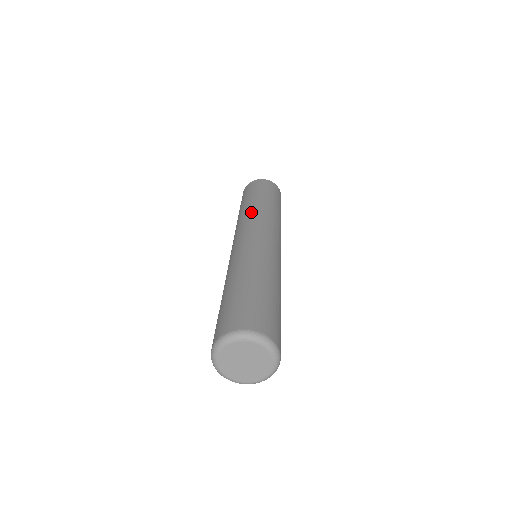
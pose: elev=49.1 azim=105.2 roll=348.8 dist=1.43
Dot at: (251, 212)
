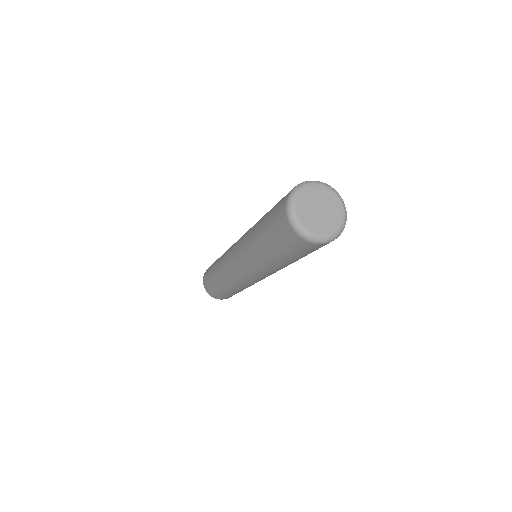
Dot at: occluded
